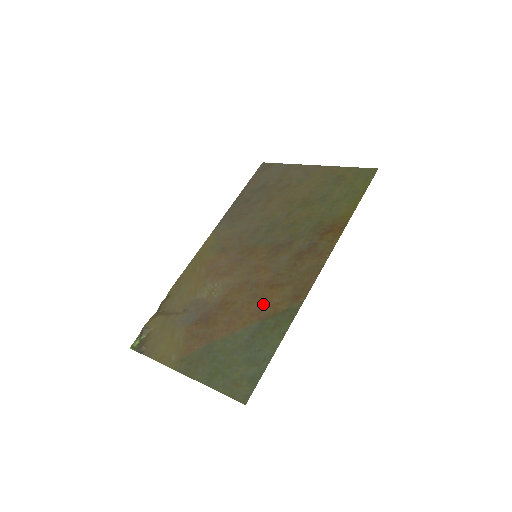
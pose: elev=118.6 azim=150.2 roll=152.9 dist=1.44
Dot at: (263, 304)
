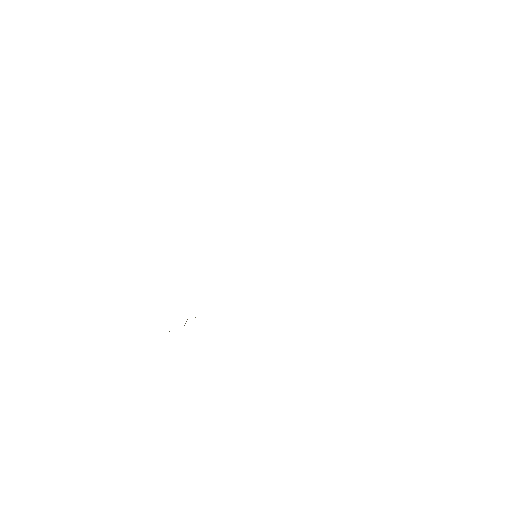
Dot at: occluded
